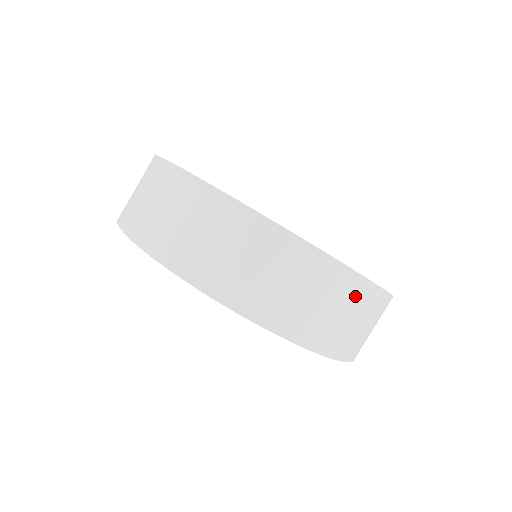
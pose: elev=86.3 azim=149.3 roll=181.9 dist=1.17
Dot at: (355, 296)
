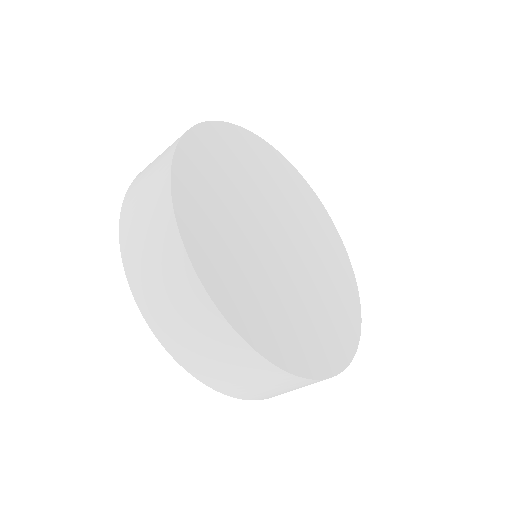
Dot at: occluded
